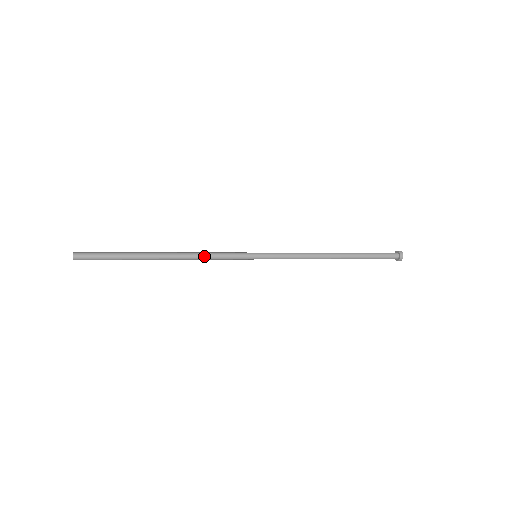
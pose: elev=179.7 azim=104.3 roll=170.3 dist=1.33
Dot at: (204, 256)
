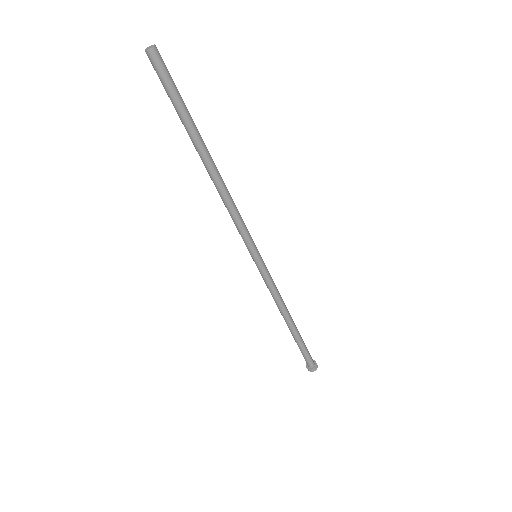
Dot at: (233, 203)
